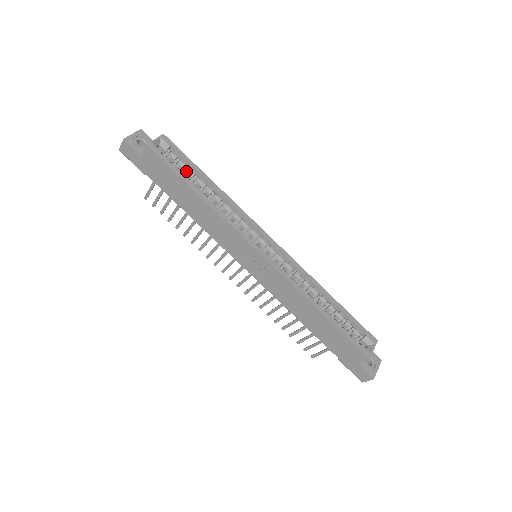
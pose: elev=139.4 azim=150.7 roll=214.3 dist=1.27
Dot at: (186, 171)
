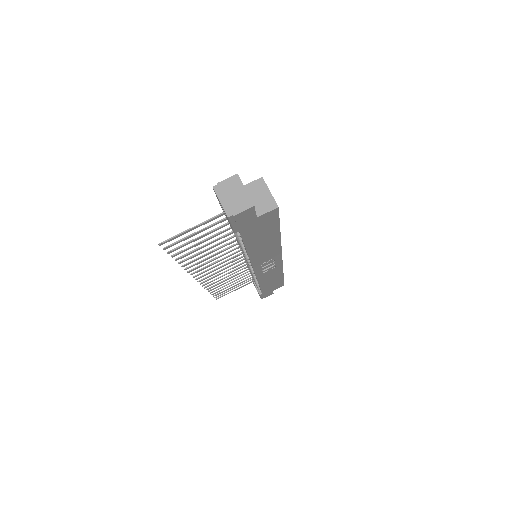
Dot at: occluded
